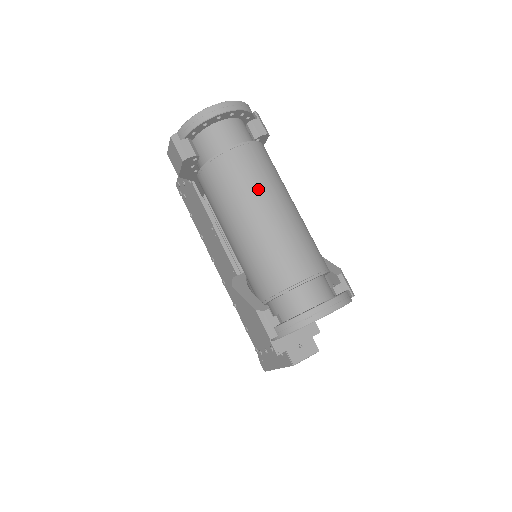
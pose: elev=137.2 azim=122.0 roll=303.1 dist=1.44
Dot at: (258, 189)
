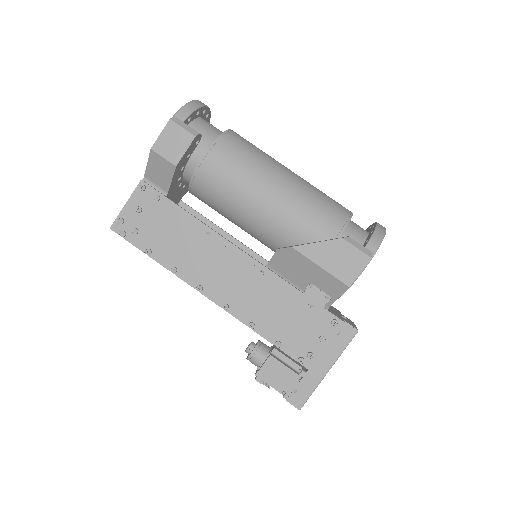
Dot at: (271, 157)
